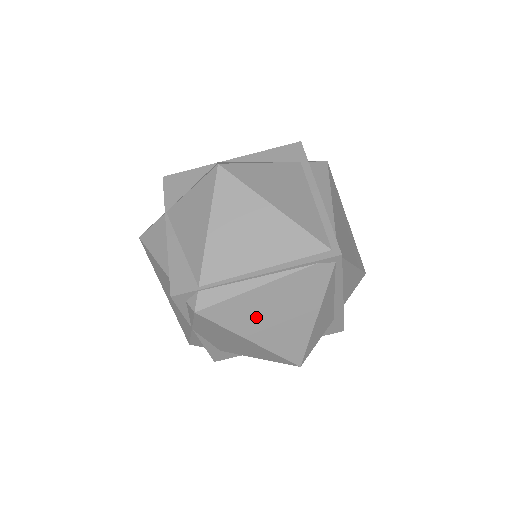
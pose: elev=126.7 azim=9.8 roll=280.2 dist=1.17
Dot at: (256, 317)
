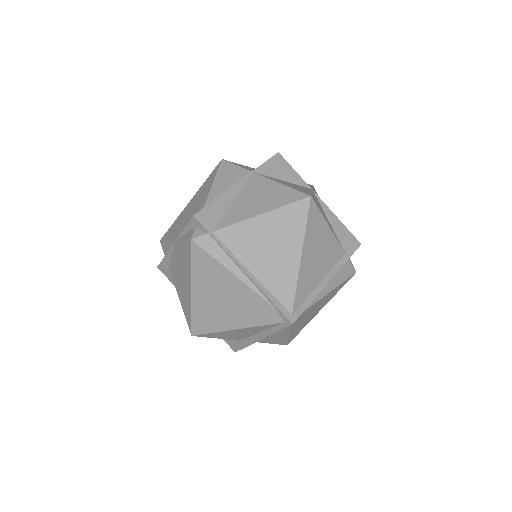
Dot at: (212, 285)
